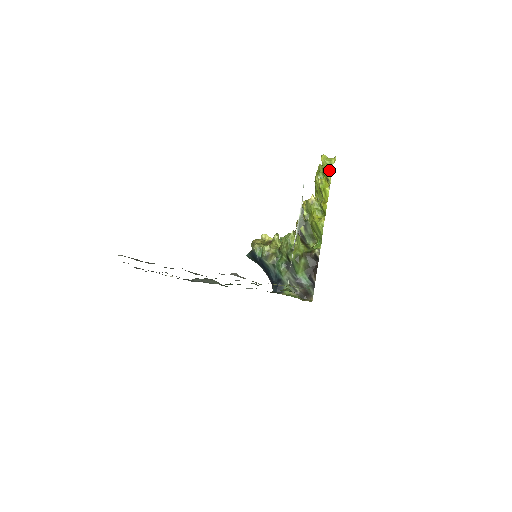
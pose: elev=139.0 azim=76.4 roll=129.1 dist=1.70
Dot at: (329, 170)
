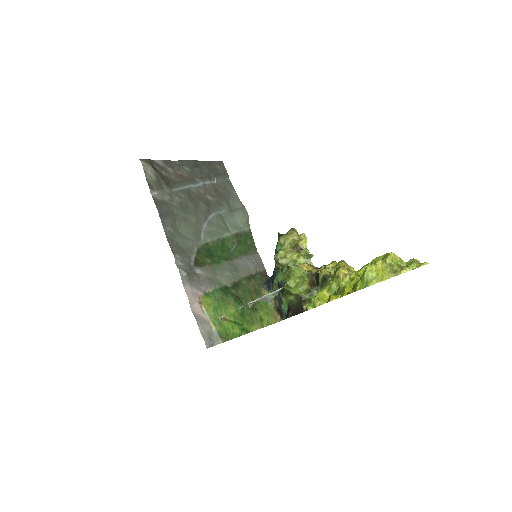
Dot at: (359, 285)
